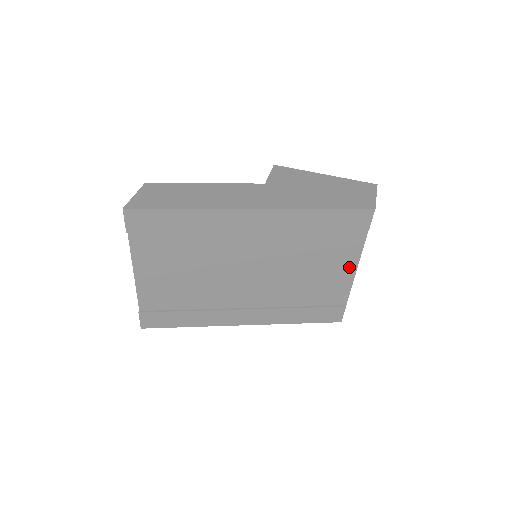
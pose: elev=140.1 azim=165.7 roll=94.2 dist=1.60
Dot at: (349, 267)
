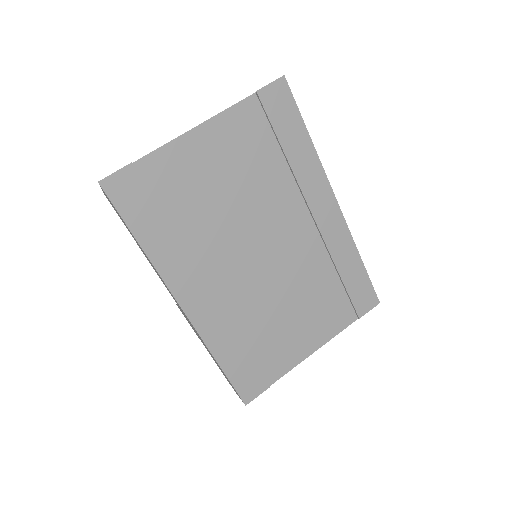
Dot at: (315, 341)
